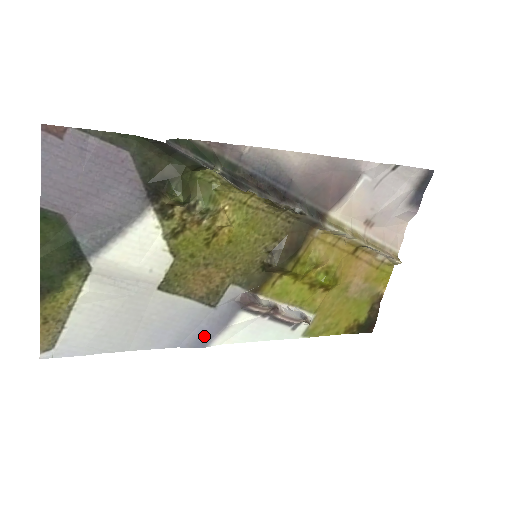
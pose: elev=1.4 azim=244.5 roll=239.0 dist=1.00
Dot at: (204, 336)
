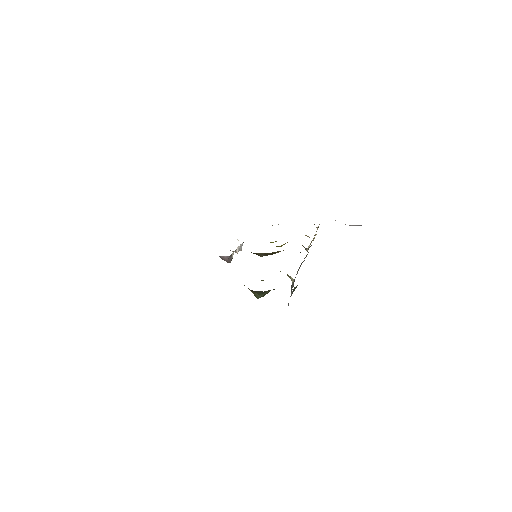
Dot at: occluded
